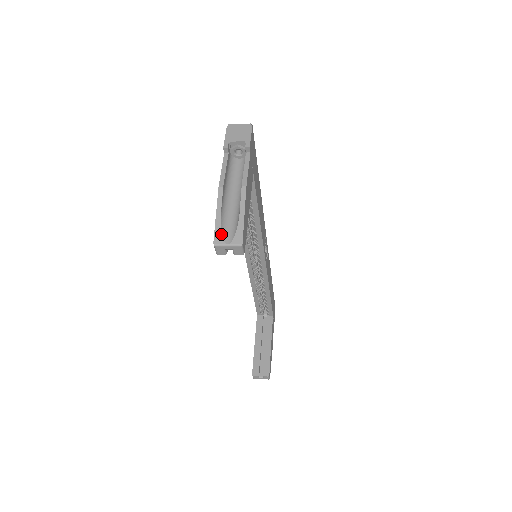
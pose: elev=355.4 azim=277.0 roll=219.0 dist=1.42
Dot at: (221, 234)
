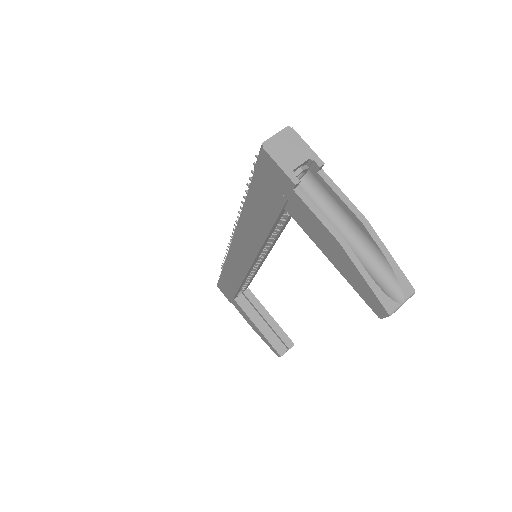
Dot at: (388, 297)
